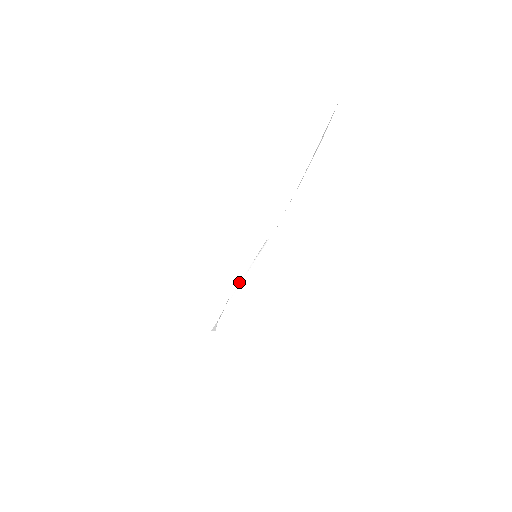
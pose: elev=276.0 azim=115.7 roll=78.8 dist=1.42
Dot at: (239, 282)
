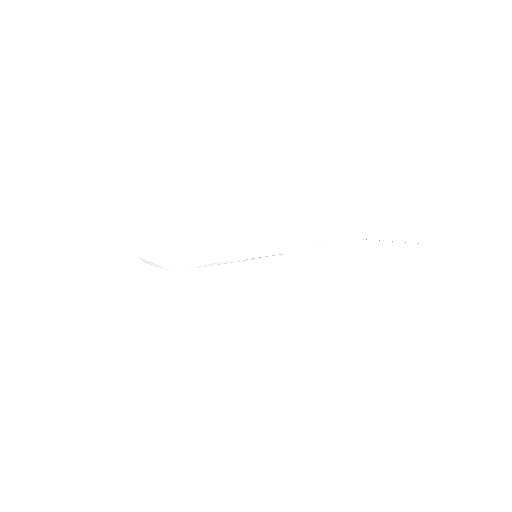
Dot at: (224, 262)
